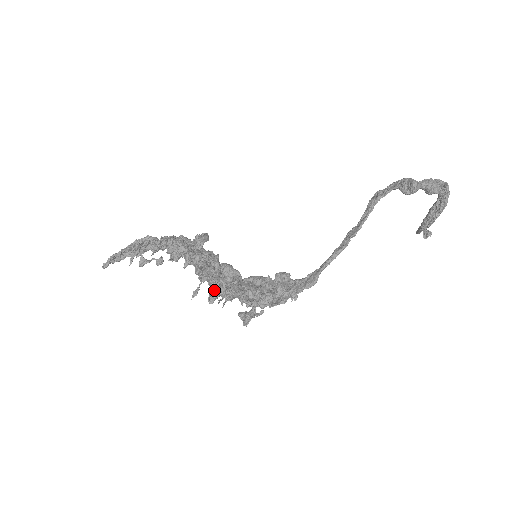
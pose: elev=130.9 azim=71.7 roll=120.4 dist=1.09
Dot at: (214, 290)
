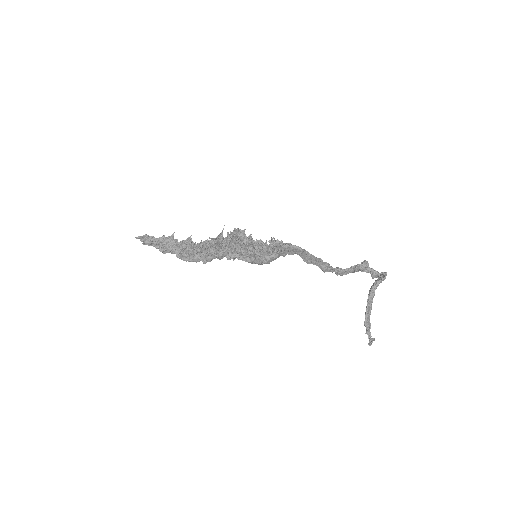
Dot at: (230, 234)
